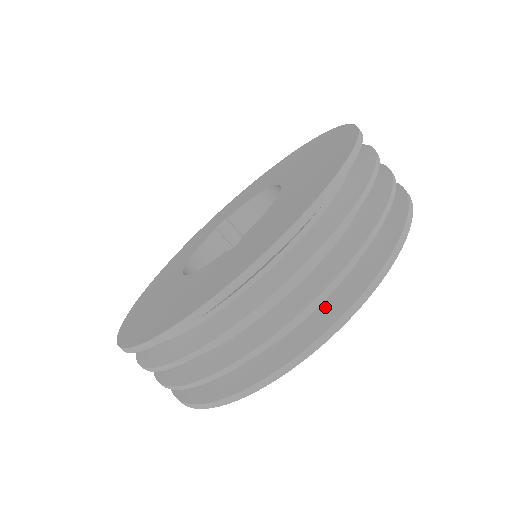
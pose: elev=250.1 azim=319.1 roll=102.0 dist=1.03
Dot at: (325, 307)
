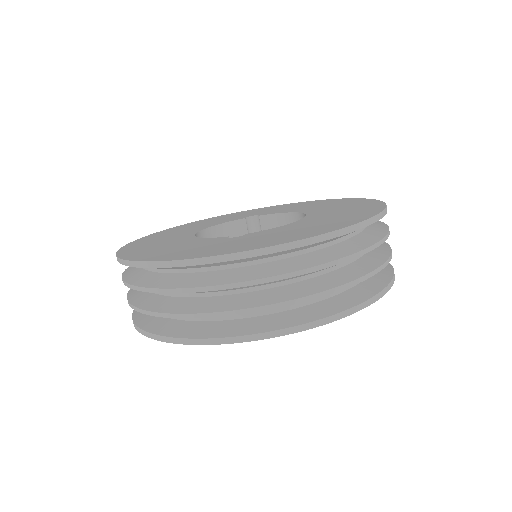
Dot at: (261, 319)
